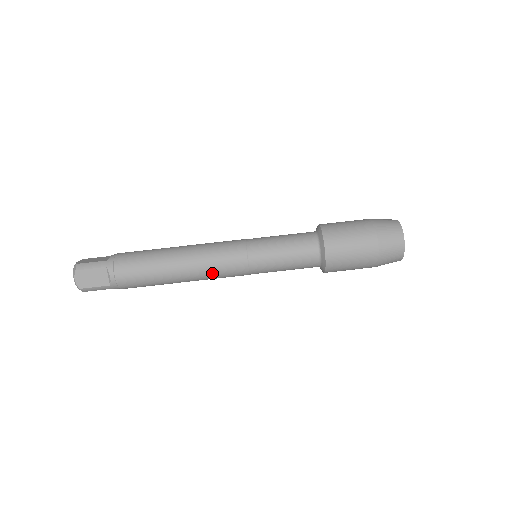
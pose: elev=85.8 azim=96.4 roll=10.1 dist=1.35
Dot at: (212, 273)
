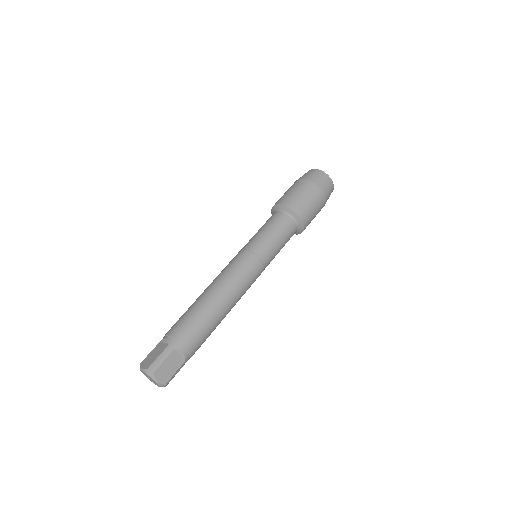
Dot at: (245, 289)
